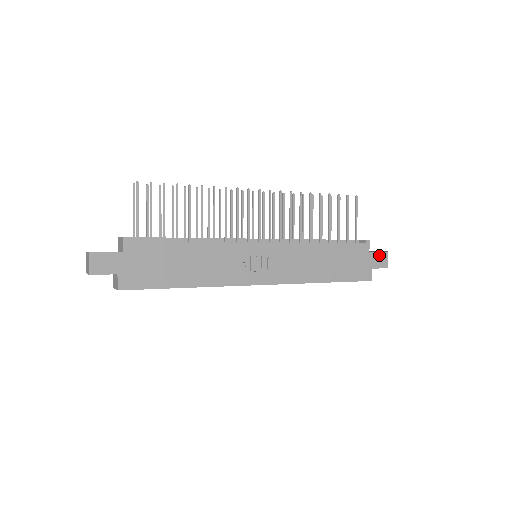
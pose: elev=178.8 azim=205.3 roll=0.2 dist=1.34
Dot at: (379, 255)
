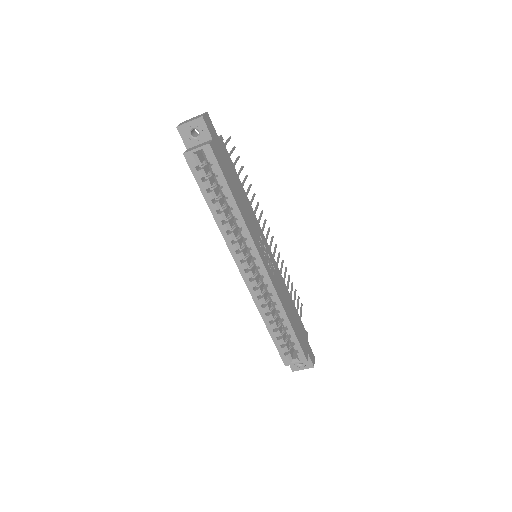
Dot at: (311, 351)
